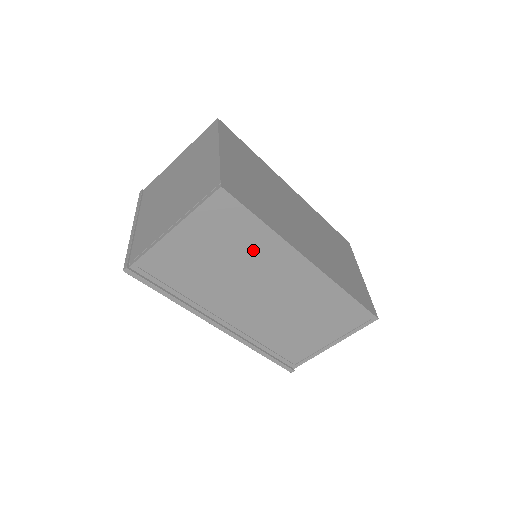
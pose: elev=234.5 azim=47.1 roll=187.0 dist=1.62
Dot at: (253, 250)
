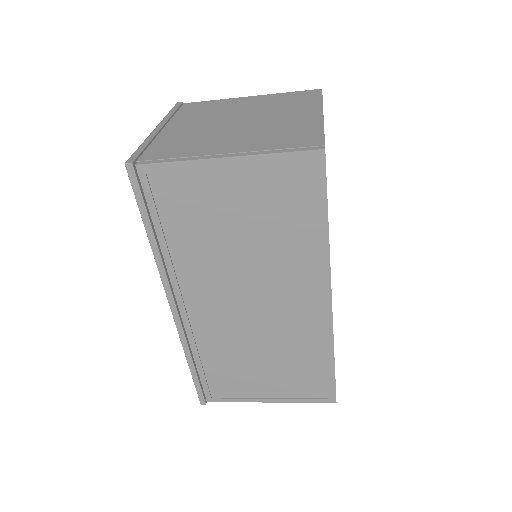
Dot at: (288, 246)
